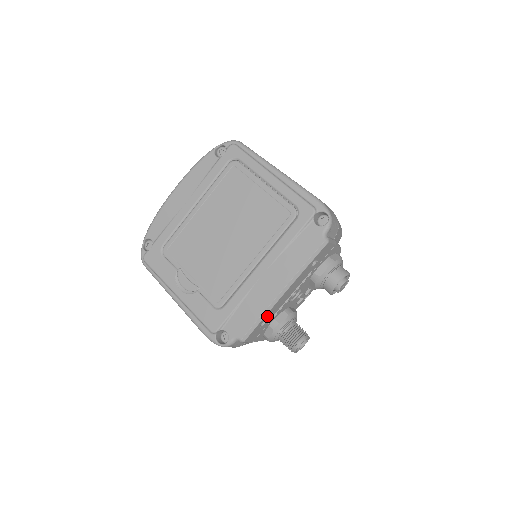
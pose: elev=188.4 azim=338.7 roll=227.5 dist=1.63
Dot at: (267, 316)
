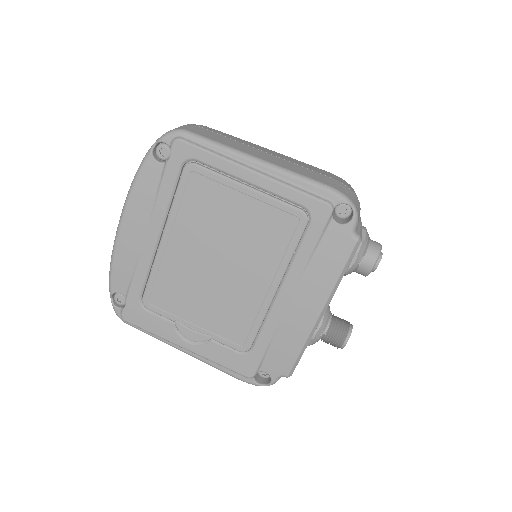
Dot at: occluded
